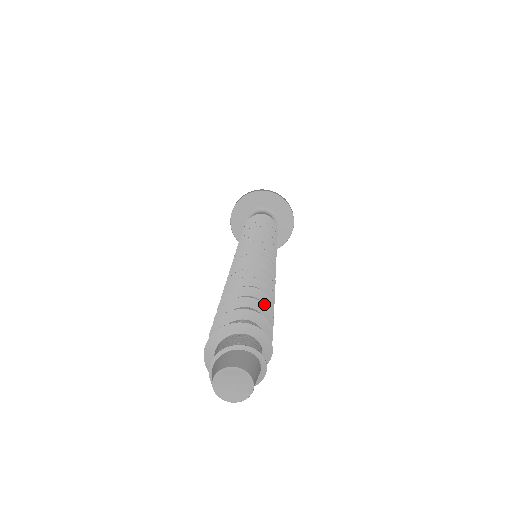
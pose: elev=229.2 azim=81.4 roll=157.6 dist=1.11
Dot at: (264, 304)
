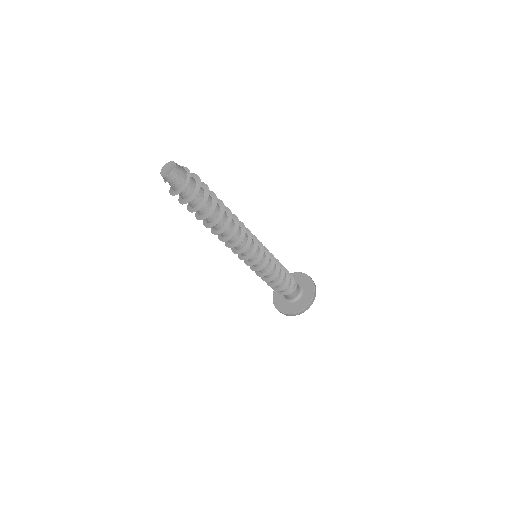
Dot at: occluded
